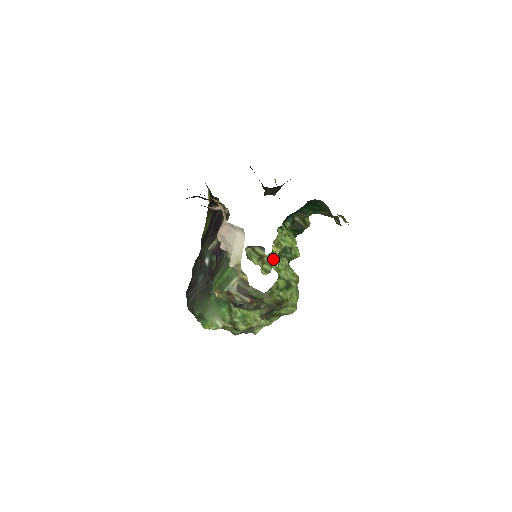
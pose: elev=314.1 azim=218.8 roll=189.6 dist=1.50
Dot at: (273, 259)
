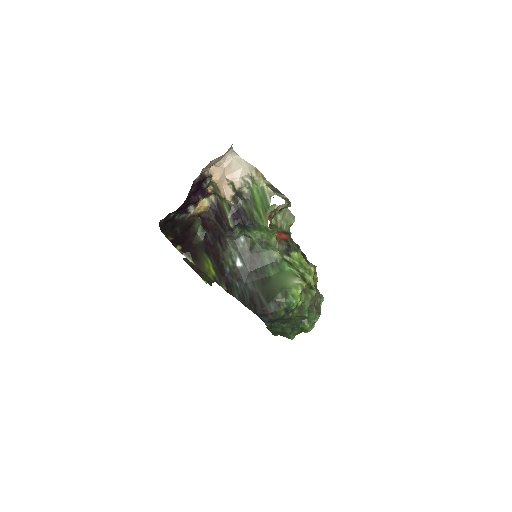
Dot at: occluded
